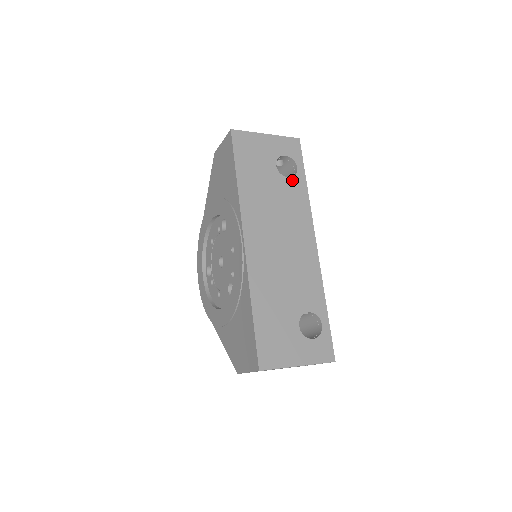
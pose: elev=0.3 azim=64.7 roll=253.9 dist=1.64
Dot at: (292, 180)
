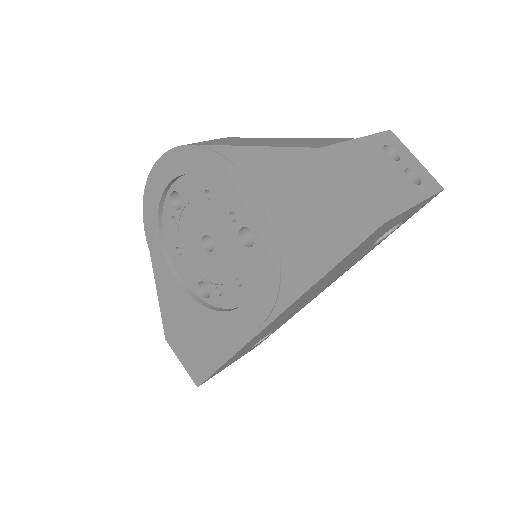
Dot at: occluded
